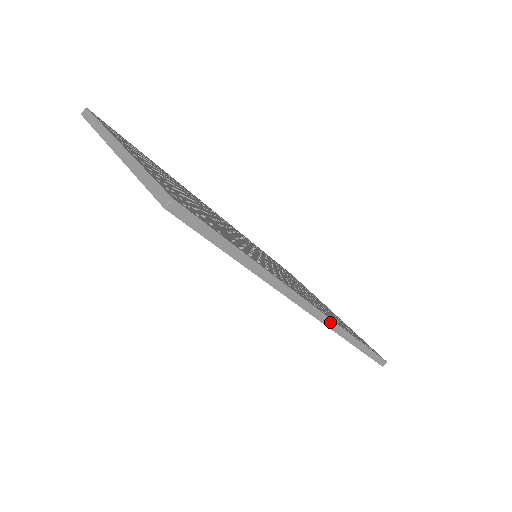
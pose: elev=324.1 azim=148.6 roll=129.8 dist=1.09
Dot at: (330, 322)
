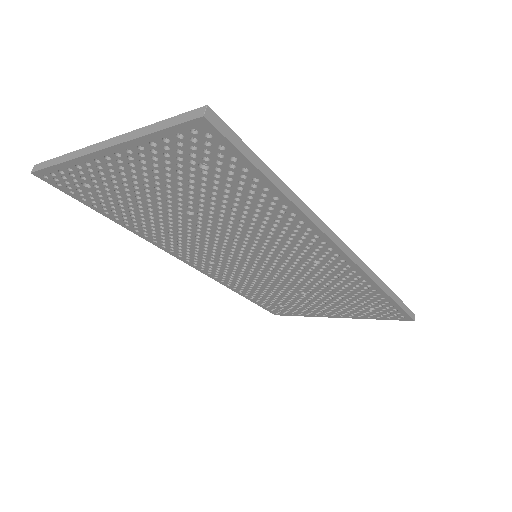
Dot at: (362, 264)
